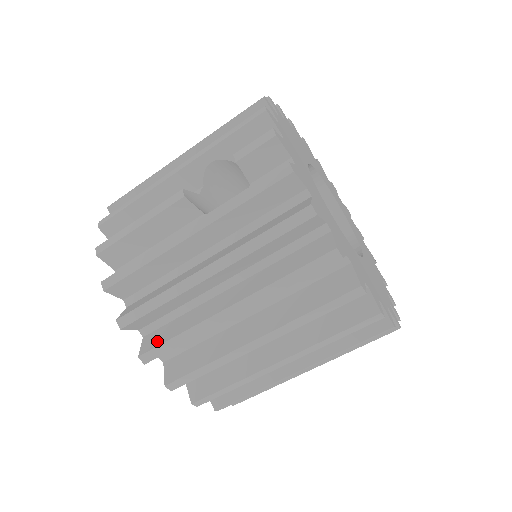
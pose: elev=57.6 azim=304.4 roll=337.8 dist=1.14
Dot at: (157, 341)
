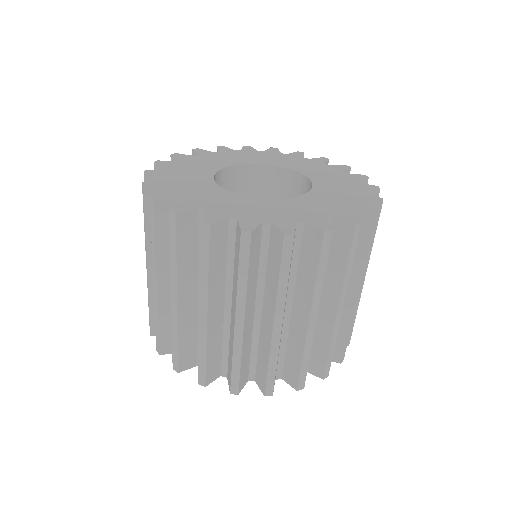
Dot at: occluded
